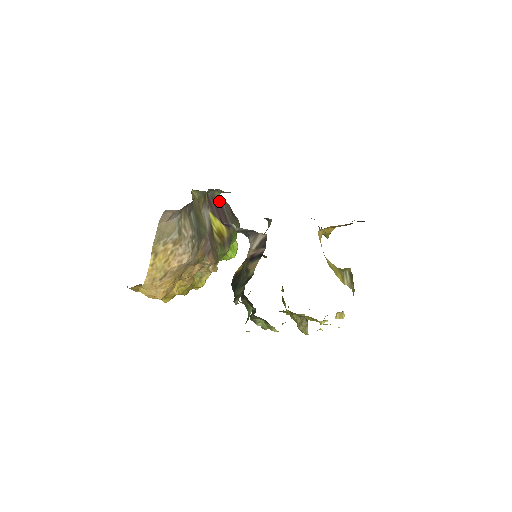
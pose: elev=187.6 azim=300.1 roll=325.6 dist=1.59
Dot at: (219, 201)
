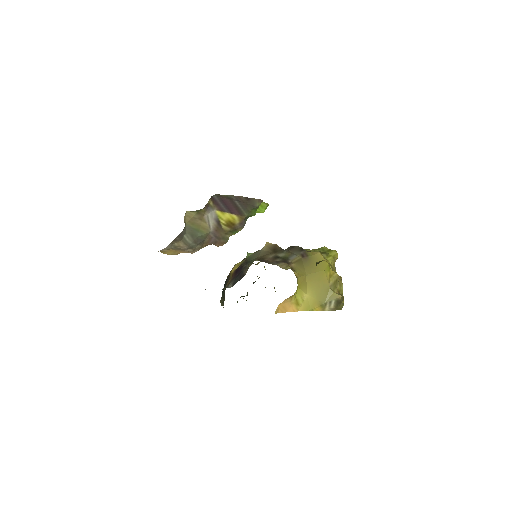
Dot at: (228, 198)
